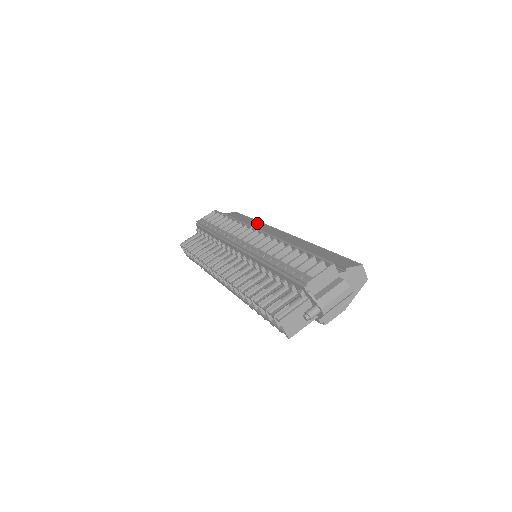
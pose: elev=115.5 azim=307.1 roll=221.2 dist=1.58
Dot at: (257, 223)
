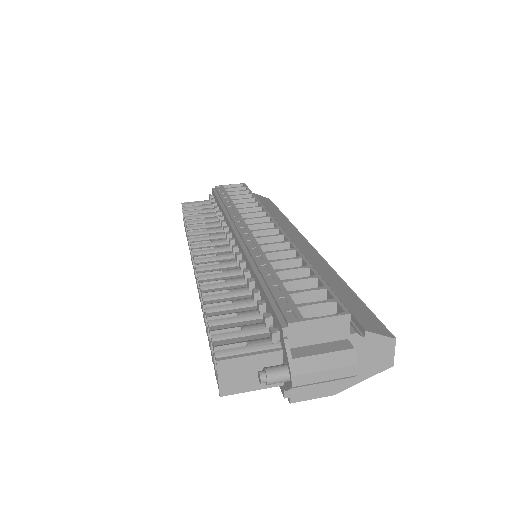
Dot at: (283, 219)
